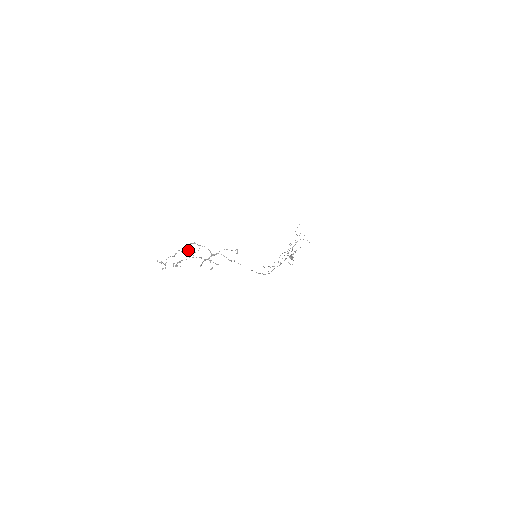
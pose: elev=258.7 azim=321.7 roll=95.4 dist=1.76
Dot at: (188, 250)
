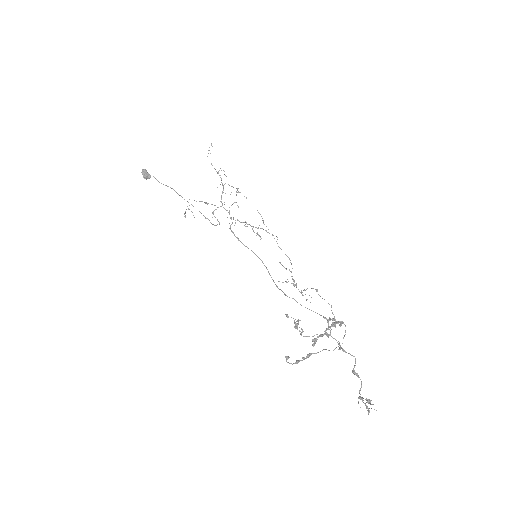
Dot at: occluded
